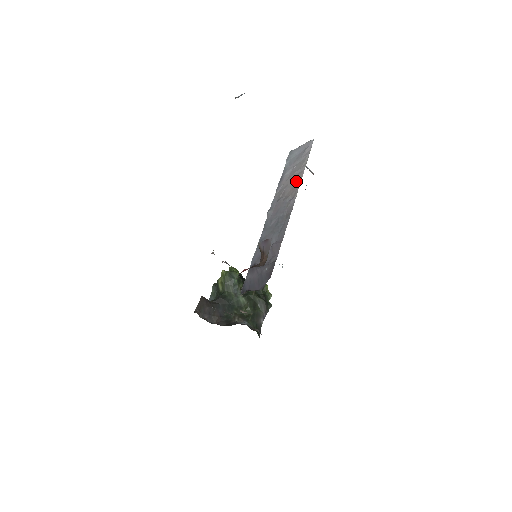
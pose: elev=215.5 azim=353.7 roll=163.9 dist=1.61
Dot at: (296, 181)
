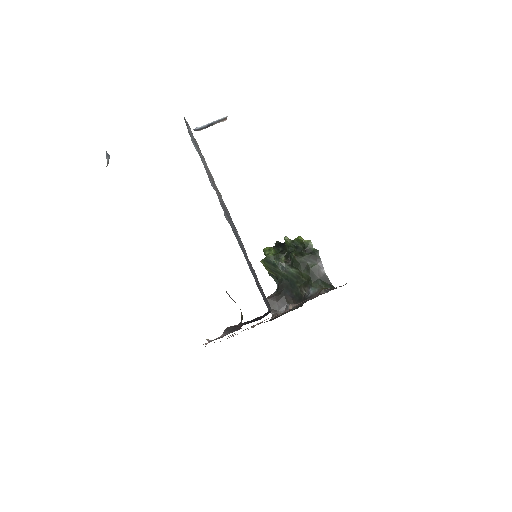
Dot at: occluded
